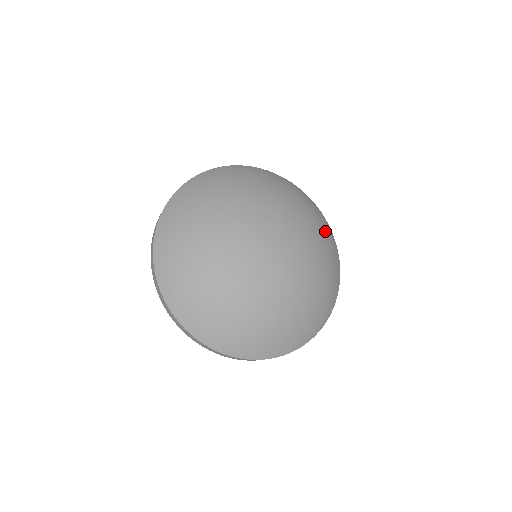
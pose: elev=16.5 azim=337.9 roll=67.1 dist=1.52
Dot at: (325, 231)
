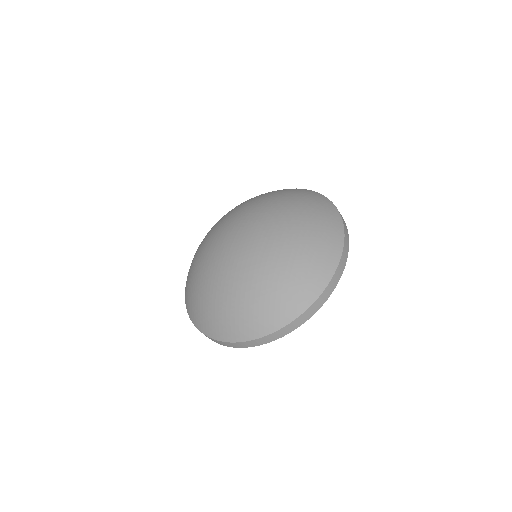
Dot at: (311, 249)
